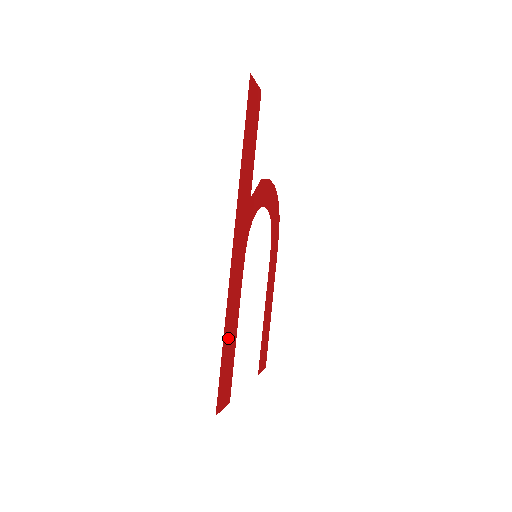
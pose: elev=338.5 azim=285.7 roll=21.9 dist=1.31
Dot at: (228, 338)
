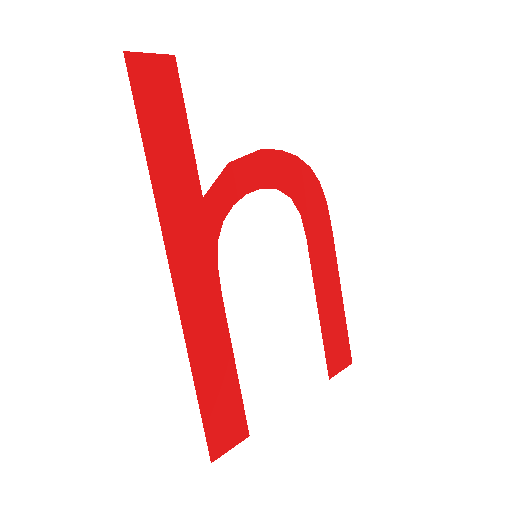
Dot at: (209, 374)
